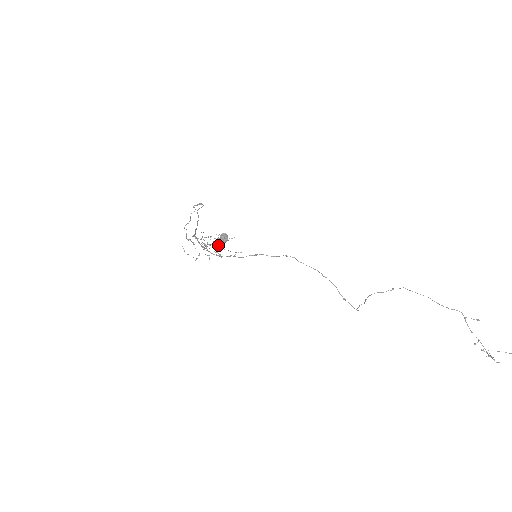
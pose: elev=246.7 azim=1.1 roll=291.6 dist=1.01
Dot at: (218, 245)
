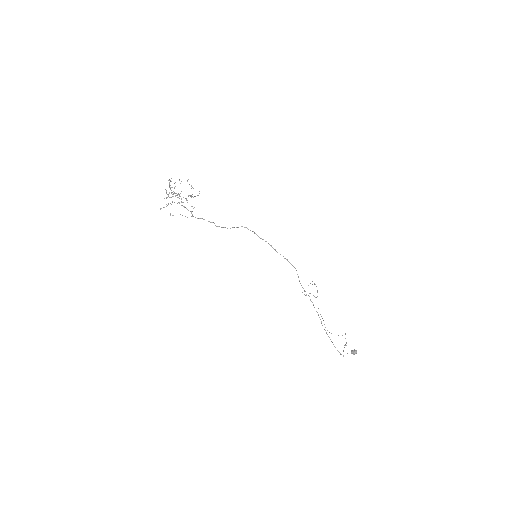
Dot at: occluded
